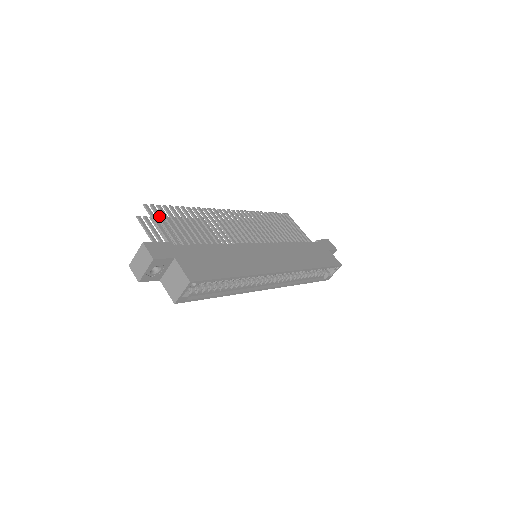
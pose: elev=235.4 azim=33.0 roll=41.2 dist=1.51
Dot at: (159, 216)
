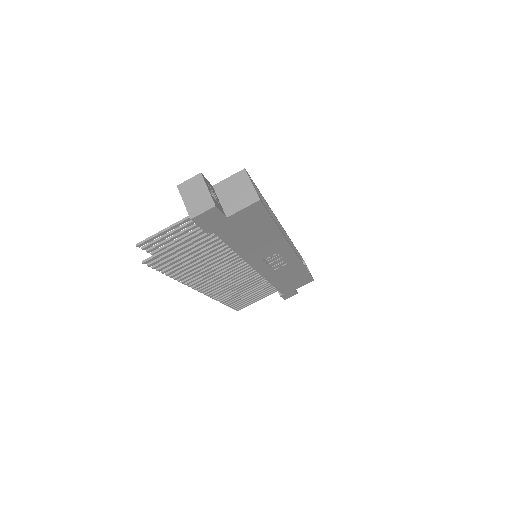
Dot at: (159, 238)
